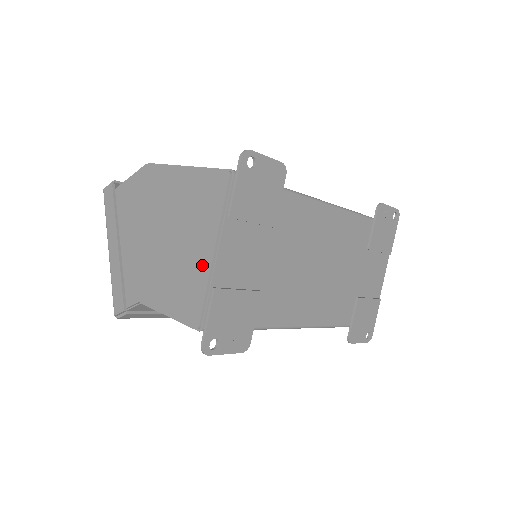
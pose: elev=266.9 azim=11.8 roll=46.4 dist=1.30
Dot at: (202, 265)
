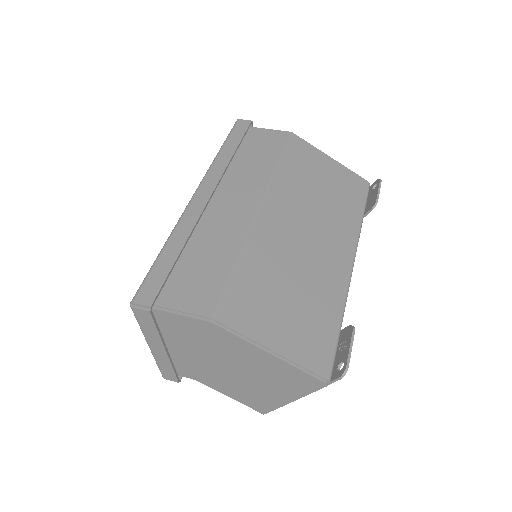
Dot at: (278, 400)
